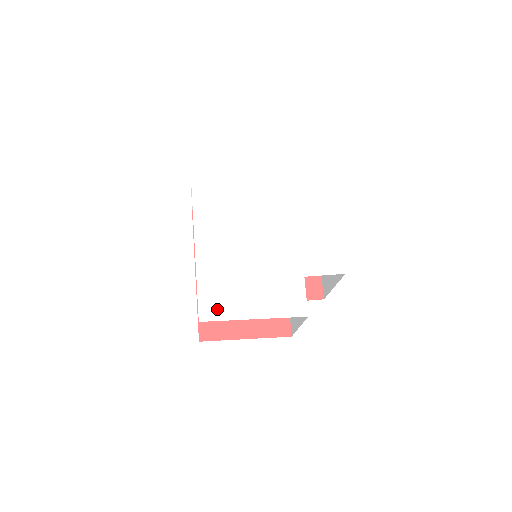
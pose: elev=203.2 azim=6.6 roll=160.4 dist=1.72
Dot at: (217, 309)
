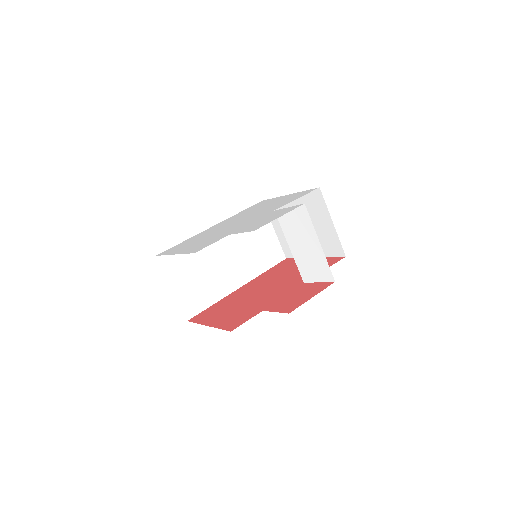
Dot at: (170, 251)
